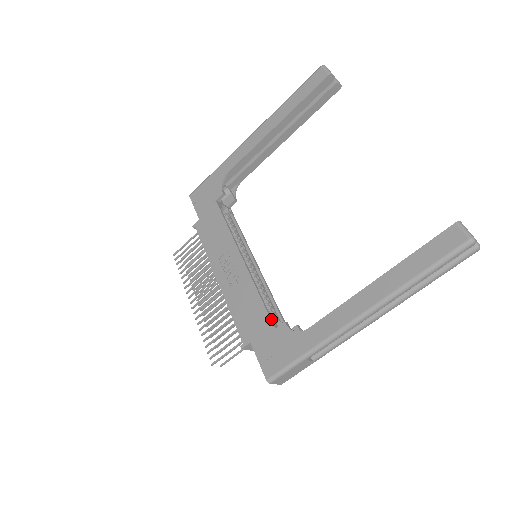
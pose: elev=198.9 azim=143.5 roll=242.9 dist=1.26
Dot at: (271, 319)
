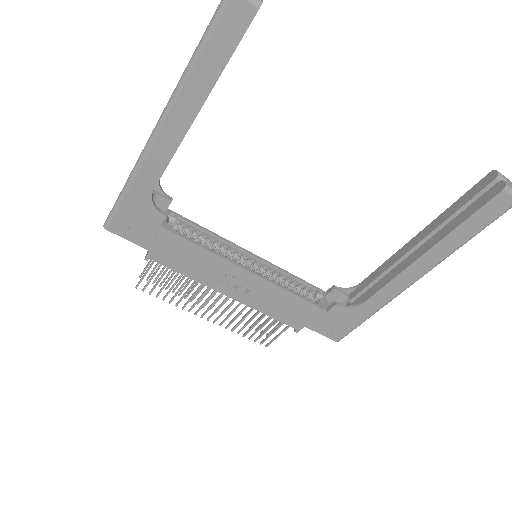
Dot at: (318, 306)
